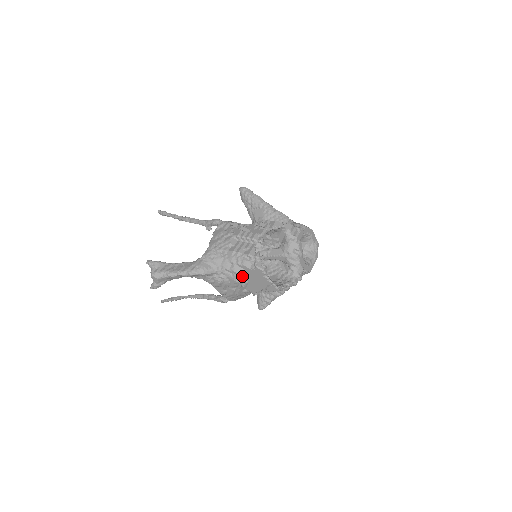
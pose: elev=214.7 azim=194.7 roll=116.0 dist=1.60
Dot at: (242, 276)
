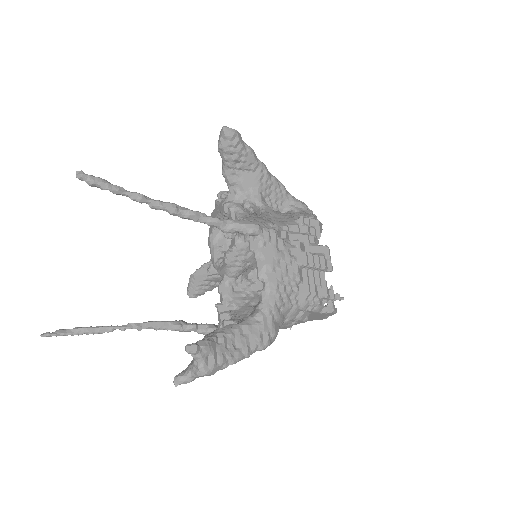
Dot at: occluded
